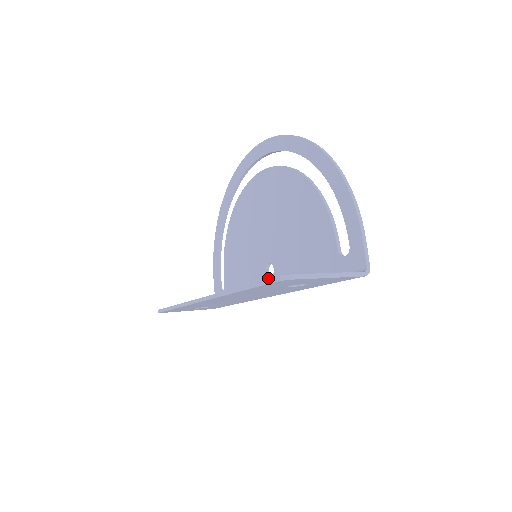
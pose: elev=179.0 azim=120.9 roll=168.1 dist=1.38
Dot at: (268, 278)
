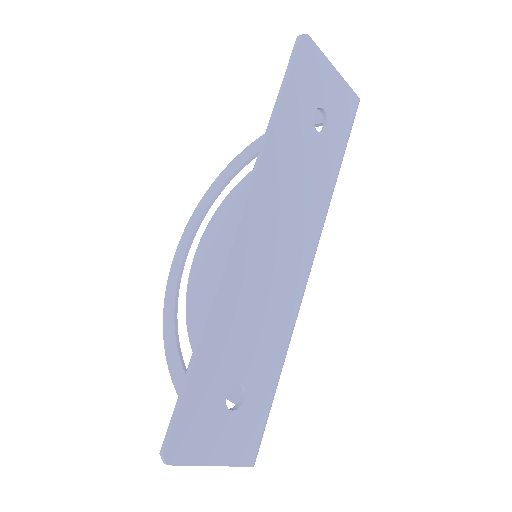
Dot at: occluded
